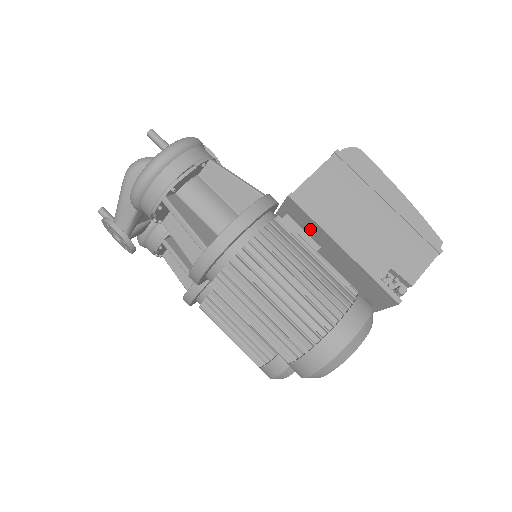
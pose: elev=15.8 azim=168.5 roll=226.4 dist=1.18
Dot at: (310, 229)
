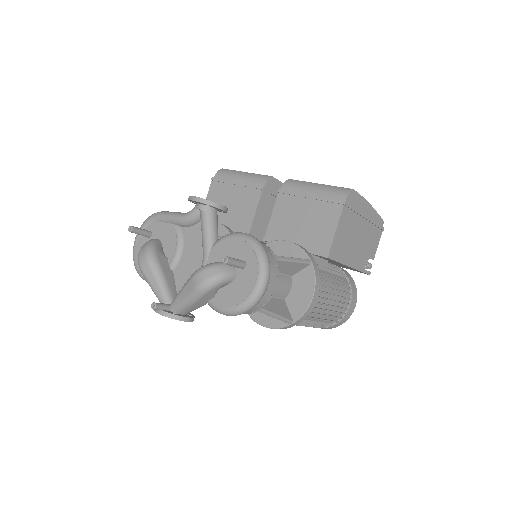
Dot at: (329, 260)
